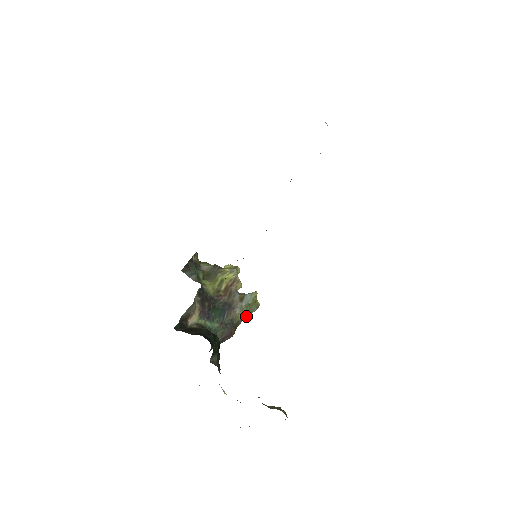
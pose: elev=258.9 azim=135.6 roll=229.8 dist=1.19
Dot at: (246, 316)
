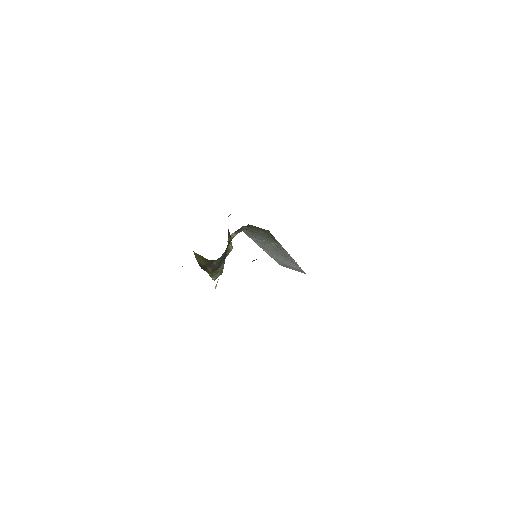
Dot at: (213, 274)
